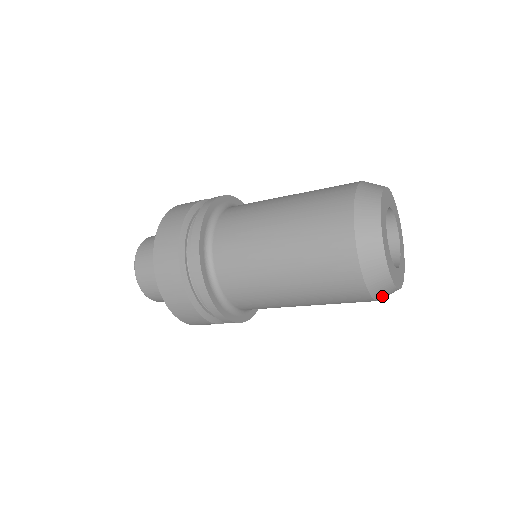
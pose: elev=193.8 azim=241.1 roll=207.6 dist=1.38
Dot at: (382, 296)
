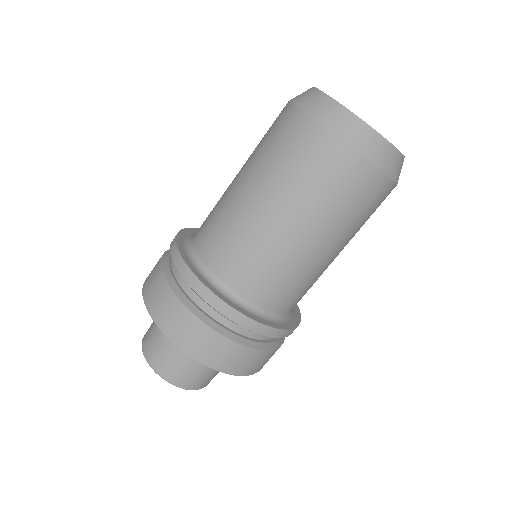
Dot at: (359, 142)
